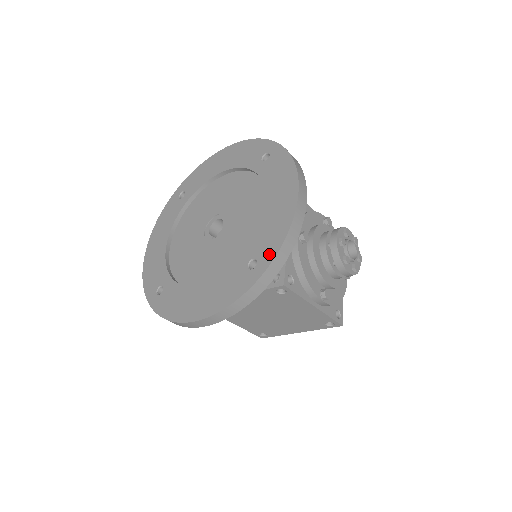
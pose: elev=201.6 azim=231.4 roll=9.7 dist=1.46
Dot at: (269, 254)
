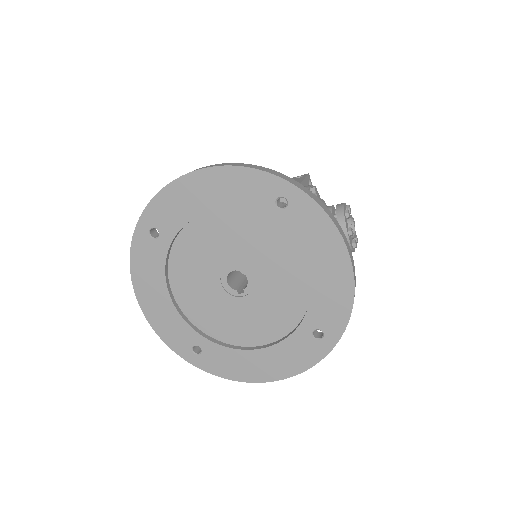
Dot at: (337, 327)
